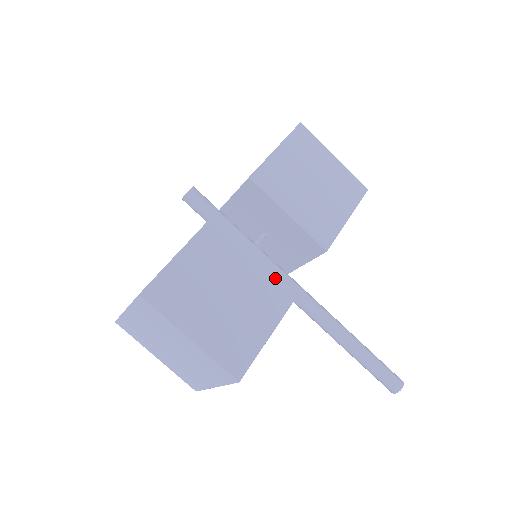
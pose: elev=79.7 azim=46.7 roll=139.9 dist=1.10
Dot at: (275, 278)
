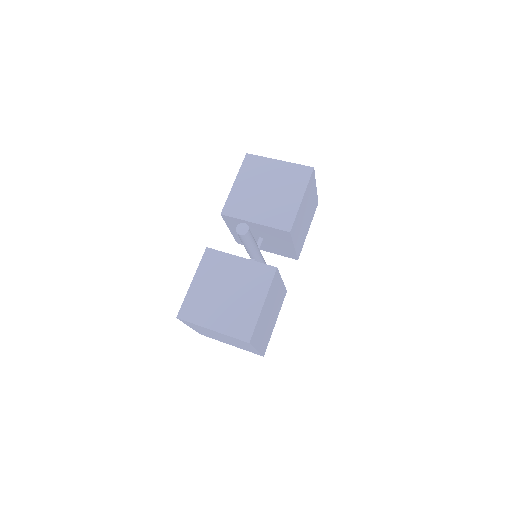
Dot at: (282, 292)
